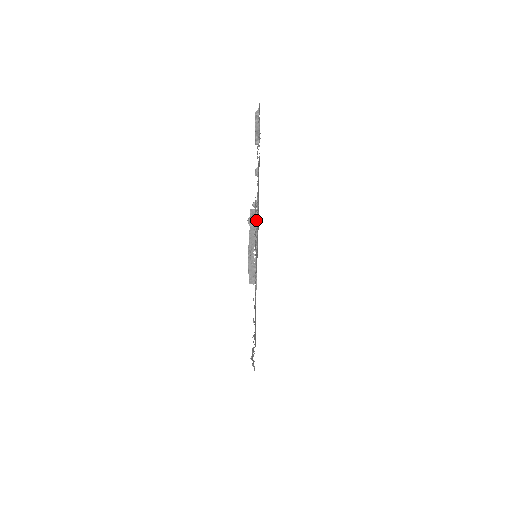
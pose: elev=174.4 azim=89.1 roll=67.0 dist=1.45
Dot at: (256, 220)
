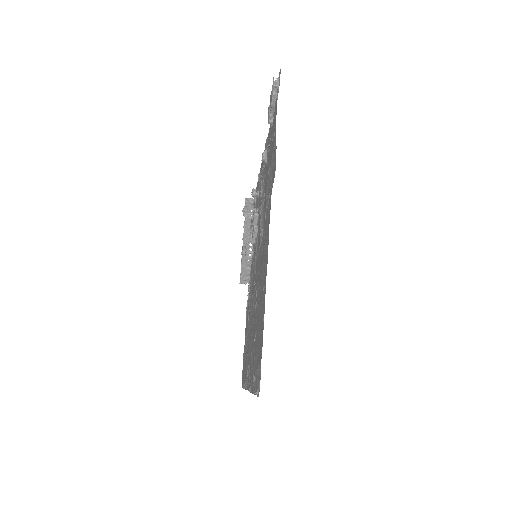
Dot at: (256, 213)
